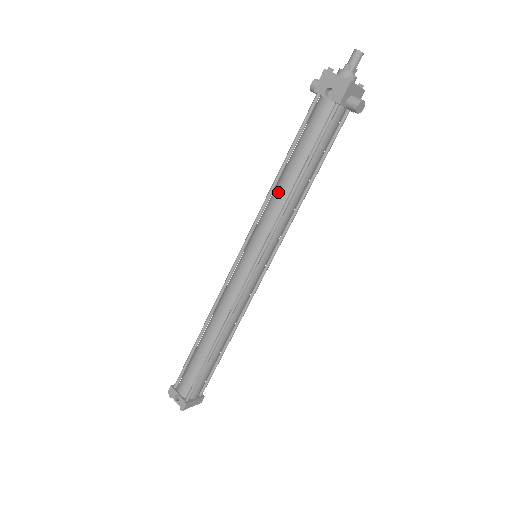
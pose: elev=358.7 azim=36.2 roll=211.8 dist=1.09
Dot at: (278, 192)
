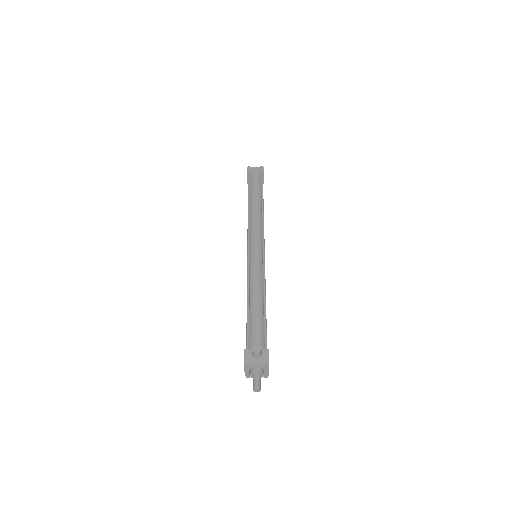
Dot at: occluded
